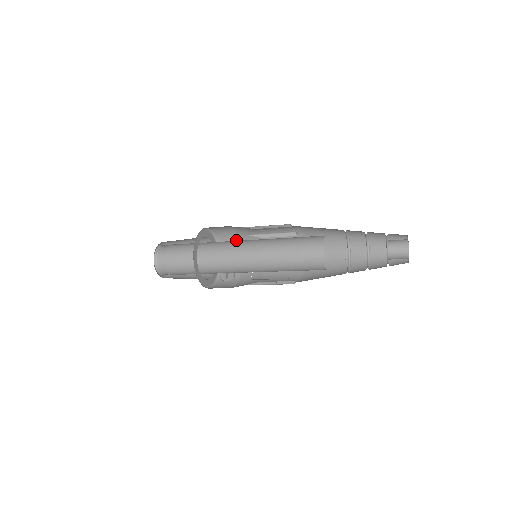
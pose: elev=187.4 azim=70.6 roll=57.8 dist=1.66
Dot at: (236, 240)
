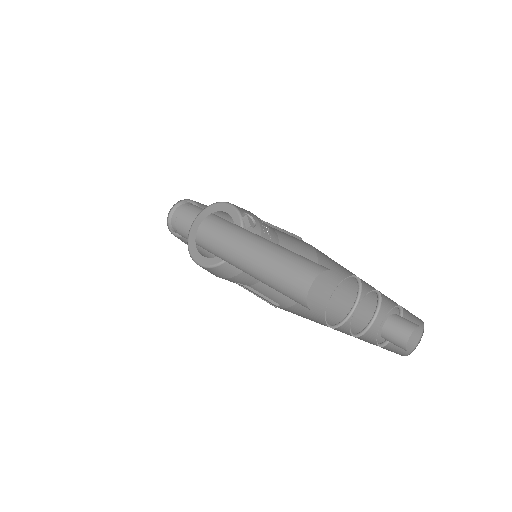
Dot at: occluded
